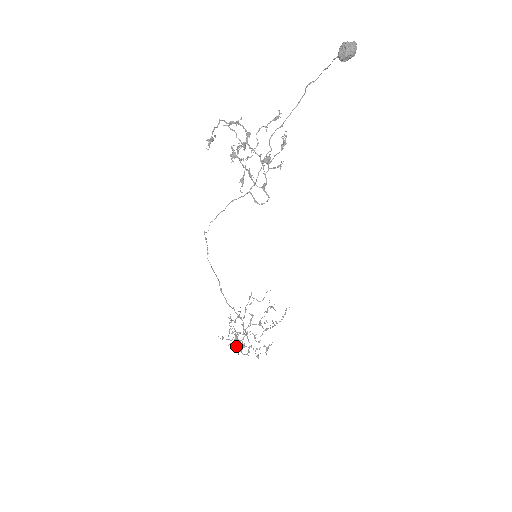
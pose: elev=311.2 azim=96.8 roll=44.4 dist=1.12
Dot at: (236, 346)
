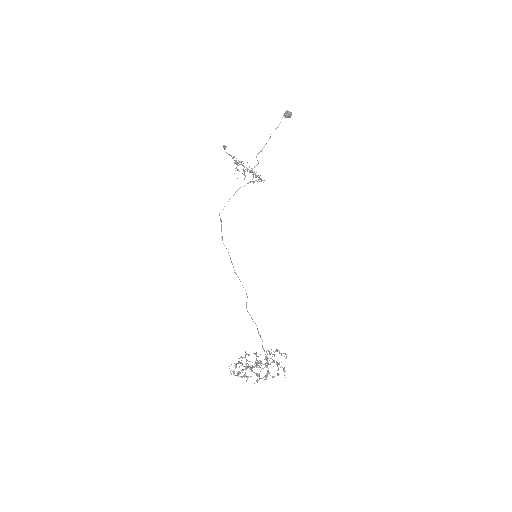
Dot at: (251, 371)
